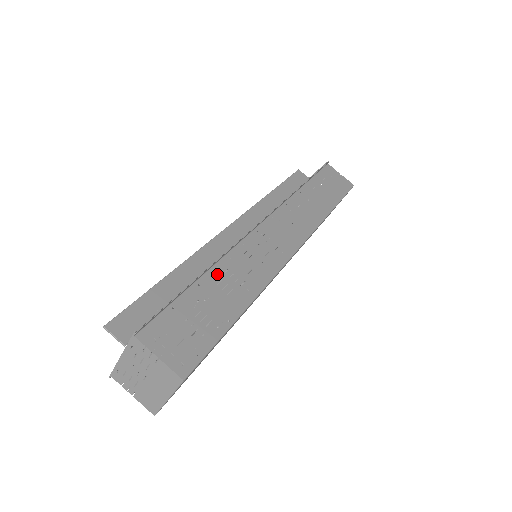
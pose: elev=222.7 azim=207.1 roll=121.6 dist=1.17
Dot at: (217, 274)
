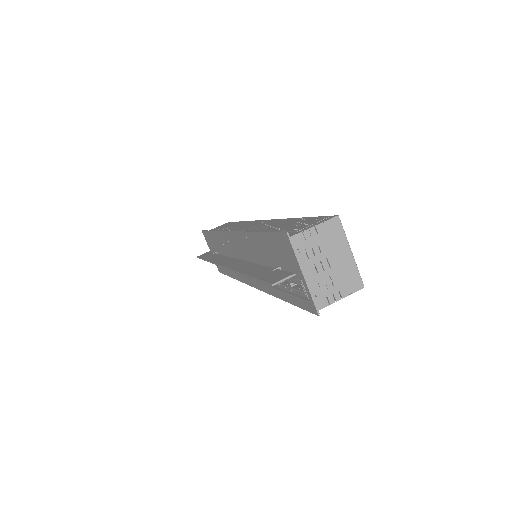
Dot at: occluded
